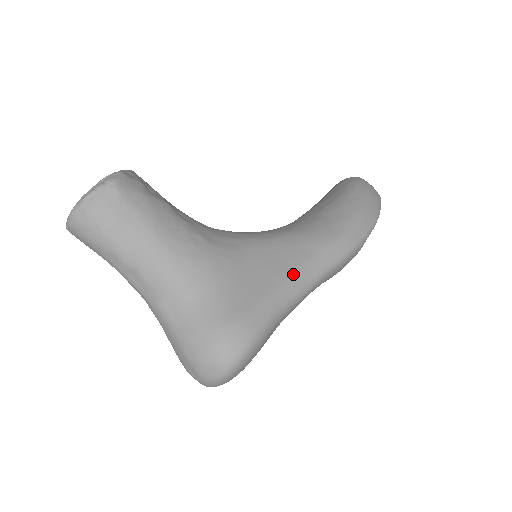
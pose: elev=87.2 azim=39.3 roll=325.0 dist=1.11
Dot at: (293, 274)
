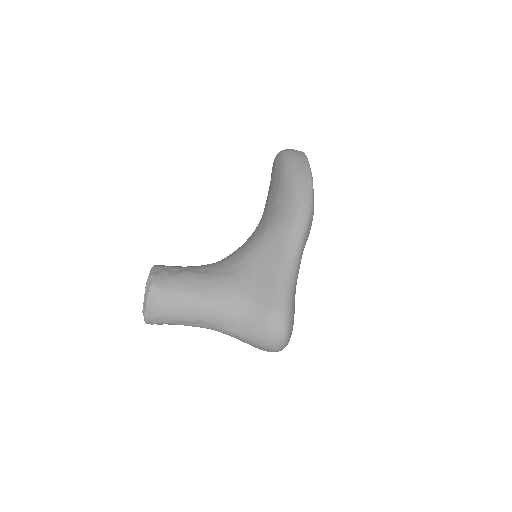
Dot at: (283, 259)
